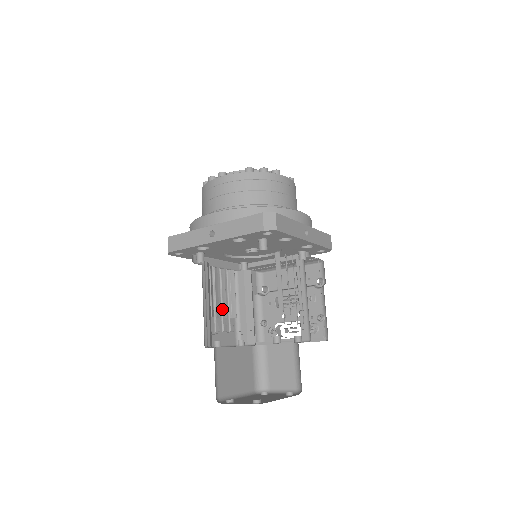
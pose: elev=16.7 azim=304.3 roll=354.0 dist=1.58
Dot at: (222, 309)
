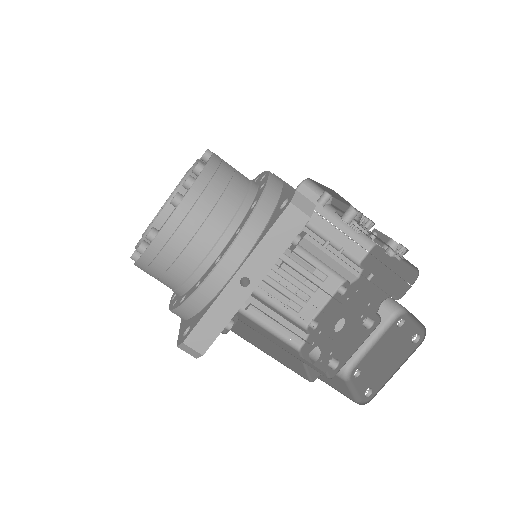
Dot at: (294, 278)
